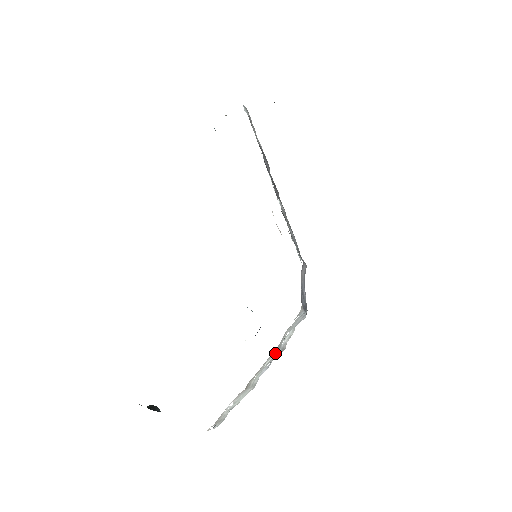
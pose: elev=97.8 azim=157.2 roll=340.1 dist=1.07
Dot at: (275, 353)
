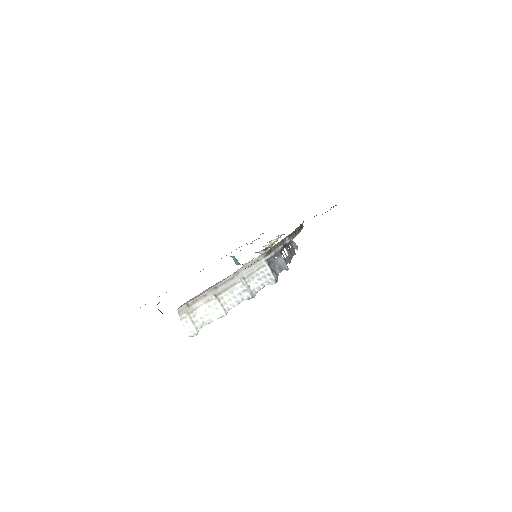
Dot at: (243, 288)
